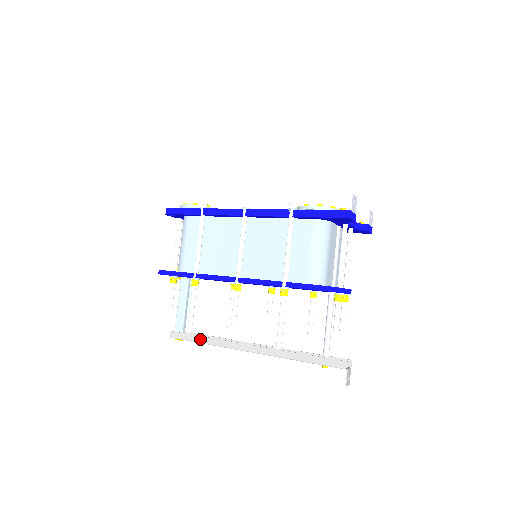
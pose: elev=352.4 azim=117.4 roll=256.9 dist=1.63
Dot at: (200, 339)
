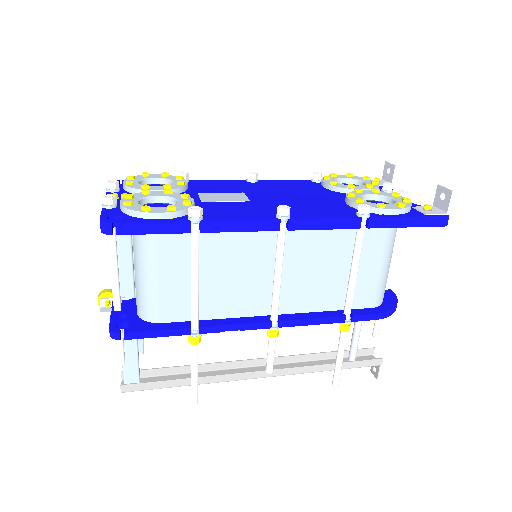
Dot at: (179, 383)
